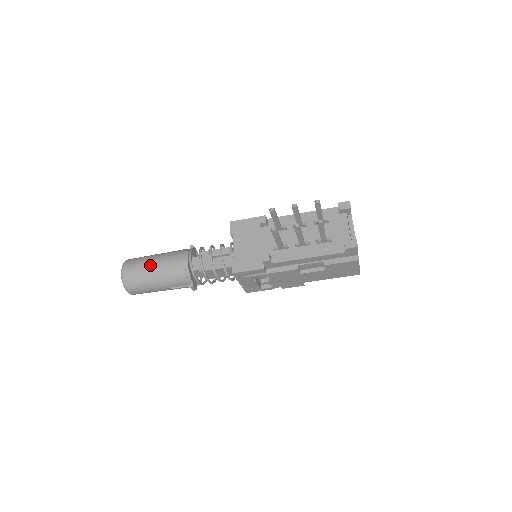
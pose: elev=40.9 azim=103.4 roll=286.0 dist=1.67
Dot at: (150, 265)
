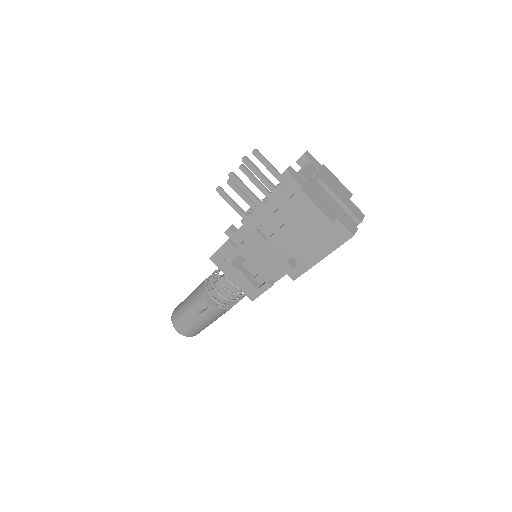
Dot at: occluded
